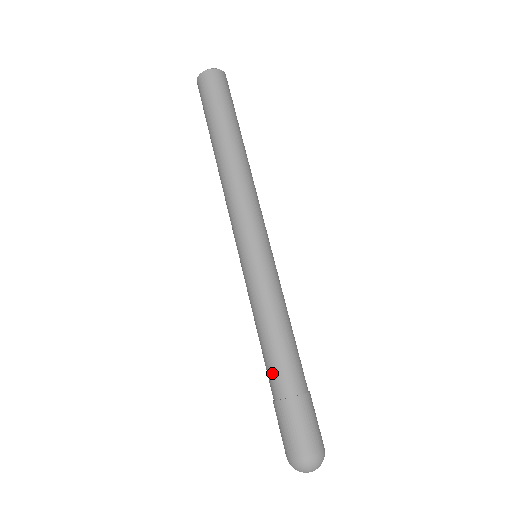
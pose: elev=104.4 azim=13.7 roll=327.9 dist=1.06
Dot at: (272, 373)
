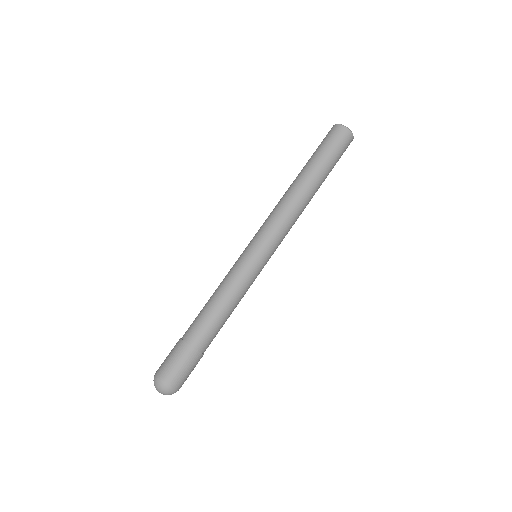
Dot at: (197, 325)
